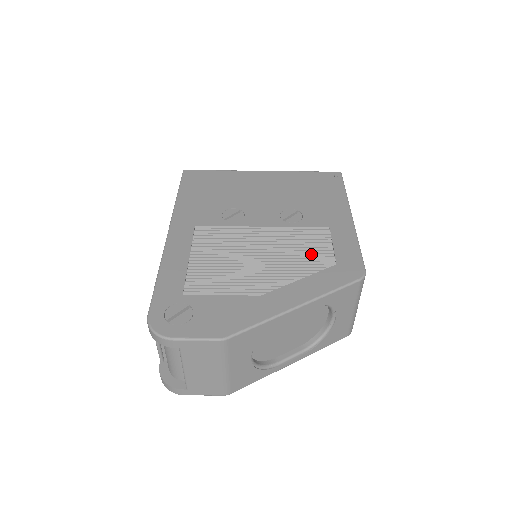
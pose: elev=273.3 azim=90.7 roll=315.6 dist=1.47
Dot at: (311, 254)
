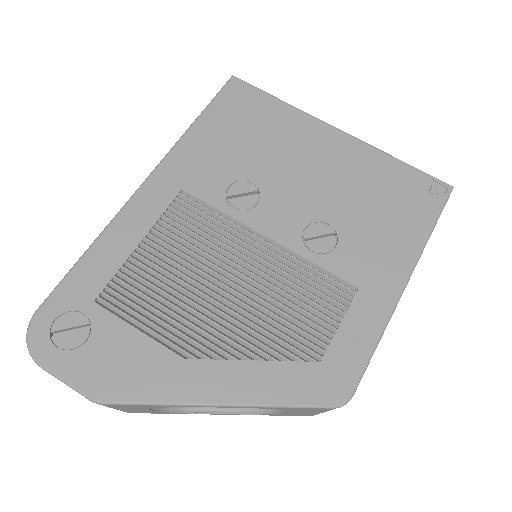
Dot at: (299, 323)
